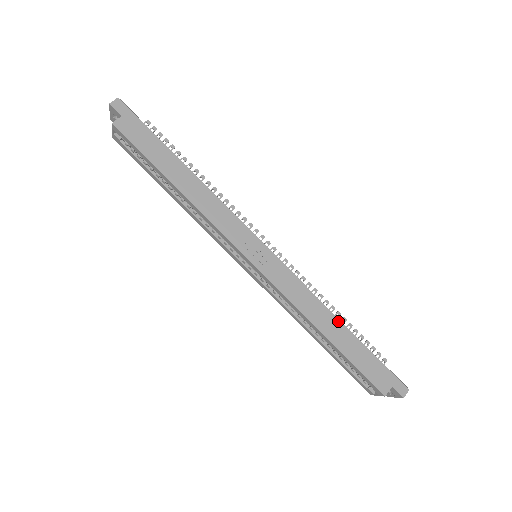
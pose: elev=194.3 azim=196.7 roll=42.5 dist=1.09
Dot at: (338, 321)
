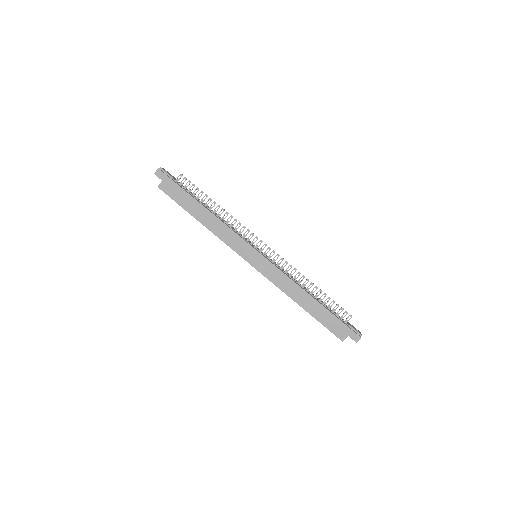
Dot at: (310, 296)
